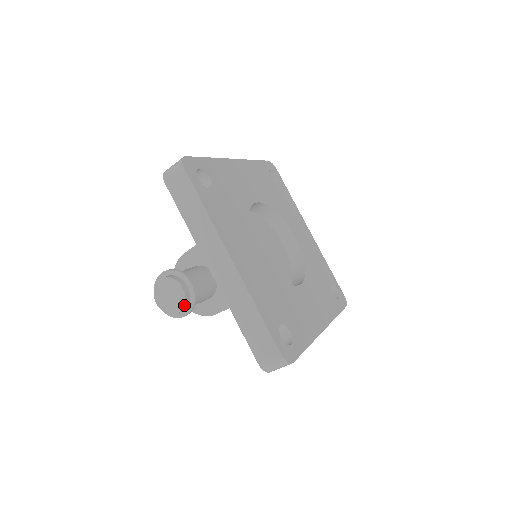
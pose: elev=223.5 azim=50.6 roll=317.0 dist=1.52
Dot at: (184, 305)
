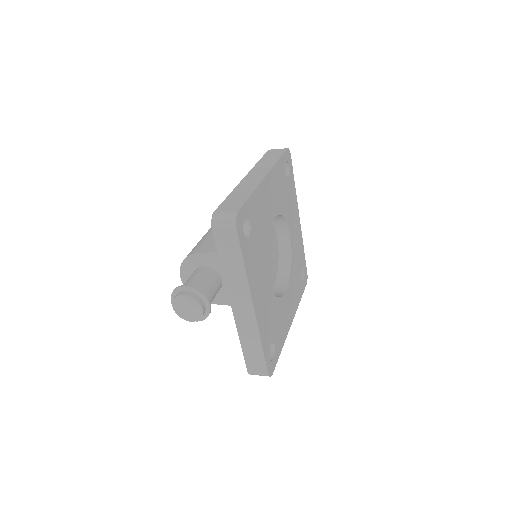
Dot at: (199, 319)
